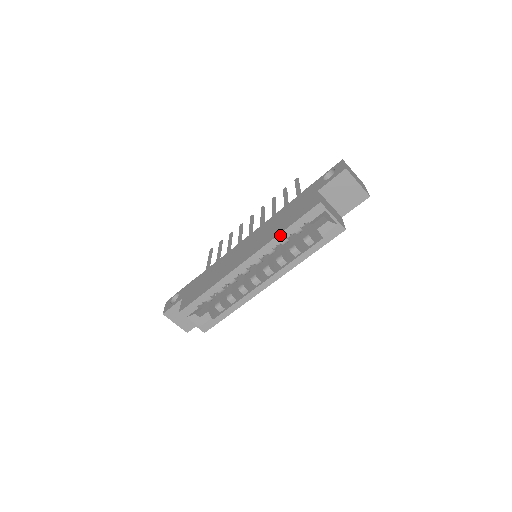
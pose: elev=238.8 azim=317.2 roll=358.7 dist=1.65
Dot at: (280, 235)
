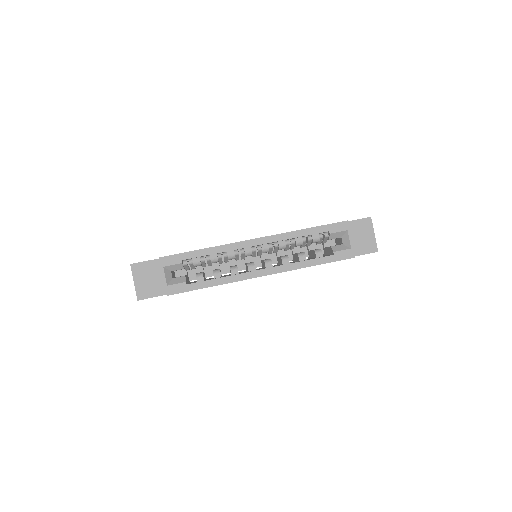
Dot at: (300, 231)
